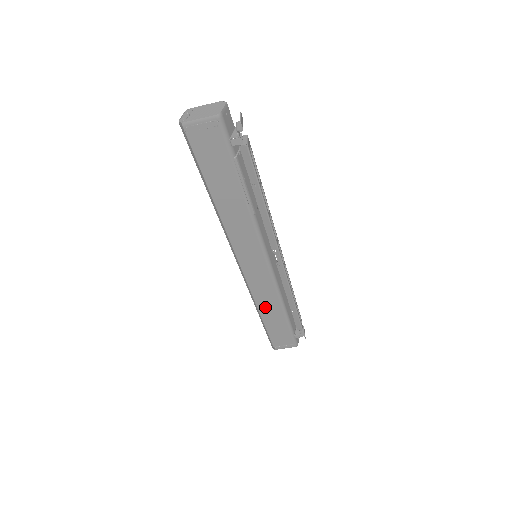
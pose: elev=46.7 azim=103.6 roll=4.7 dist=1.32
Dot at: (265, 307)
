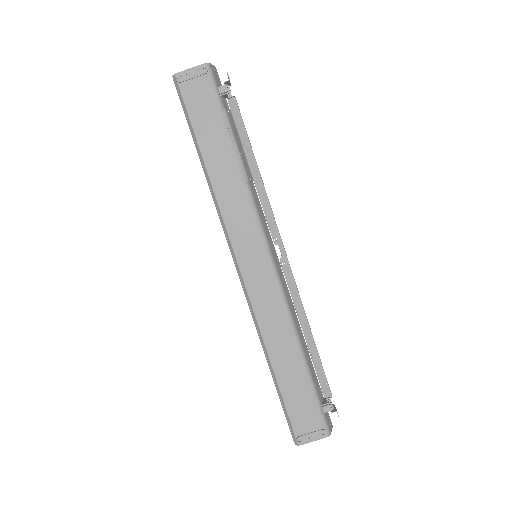
Dot at: (274, 342)
